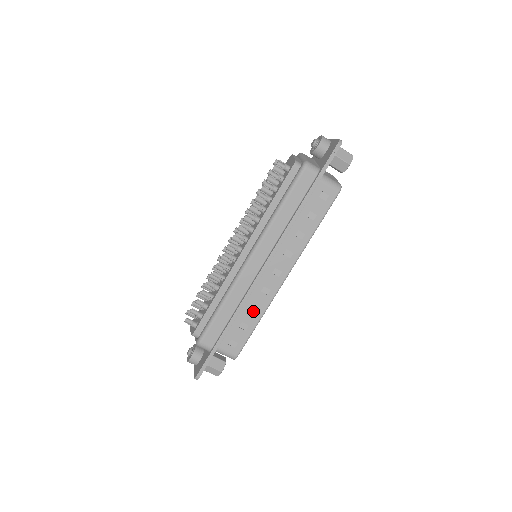
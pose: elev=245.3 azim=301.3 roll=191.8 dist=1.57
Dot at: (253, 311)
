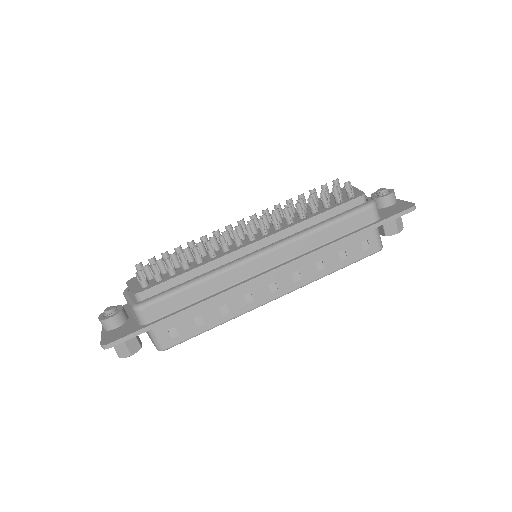
Dot at: (221, 311)
